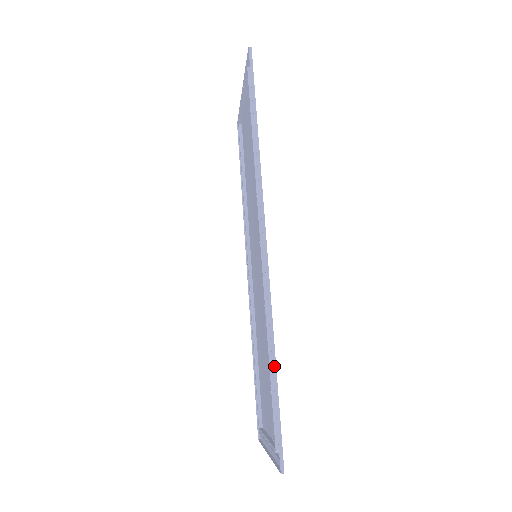
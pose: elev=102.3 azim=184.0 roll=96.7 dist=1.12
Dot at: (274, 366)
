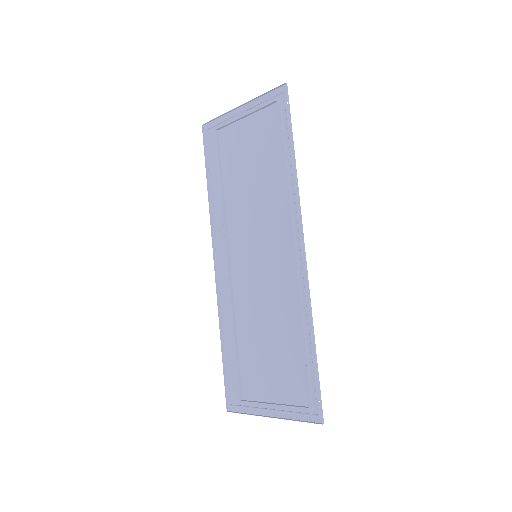
Dot at: (315, 346)
